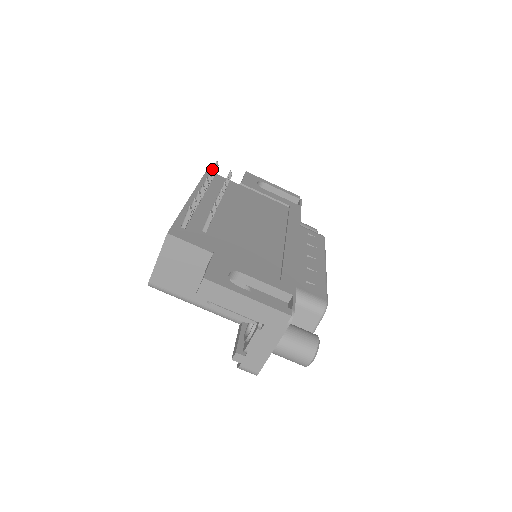
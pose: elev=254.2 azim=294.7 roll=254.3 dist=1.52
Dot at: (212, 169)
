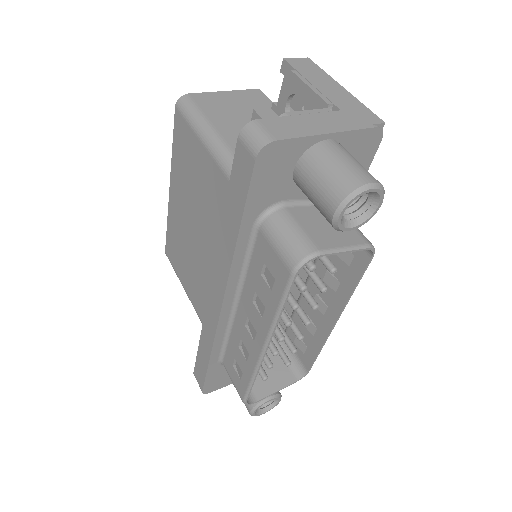
Dot at: occluded
